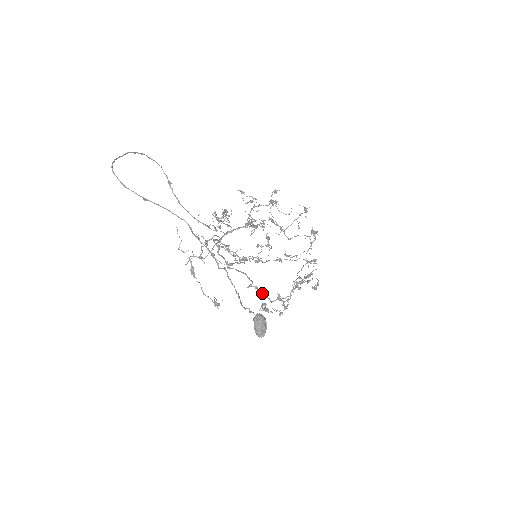
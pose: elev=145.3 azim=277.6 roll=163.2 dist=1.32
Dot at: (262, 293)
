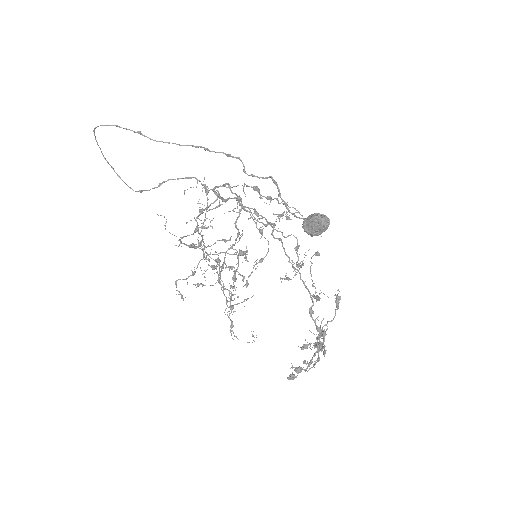
Dot at: (289, 259)
